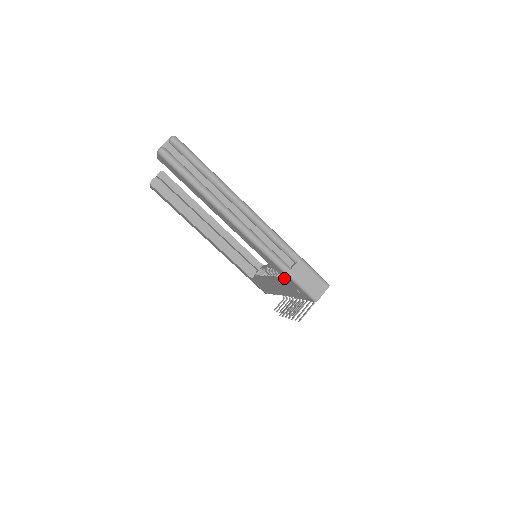
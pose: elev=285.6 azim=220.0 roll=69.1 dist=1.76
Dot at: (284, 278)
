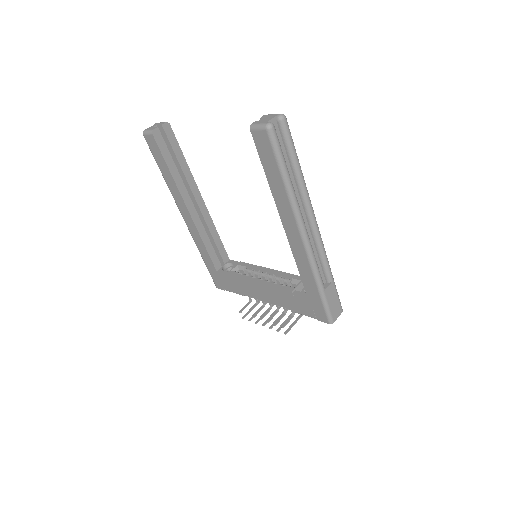
Dot at: (307, 293)
